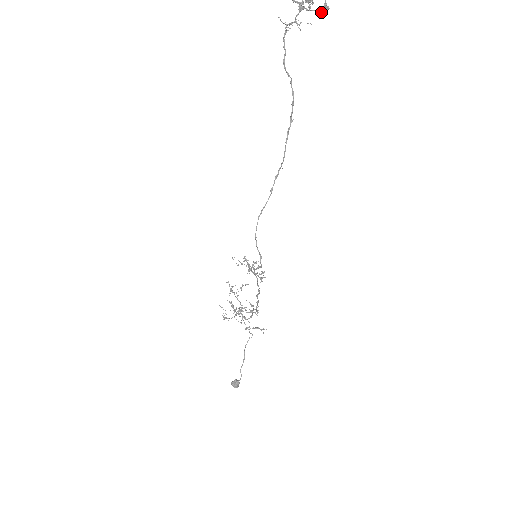
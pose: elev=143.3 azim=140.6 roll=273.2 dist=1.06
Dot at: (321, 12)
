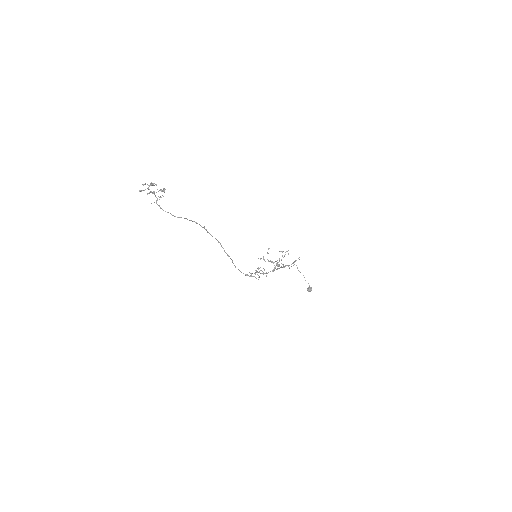
Dot at: (163, 190)
